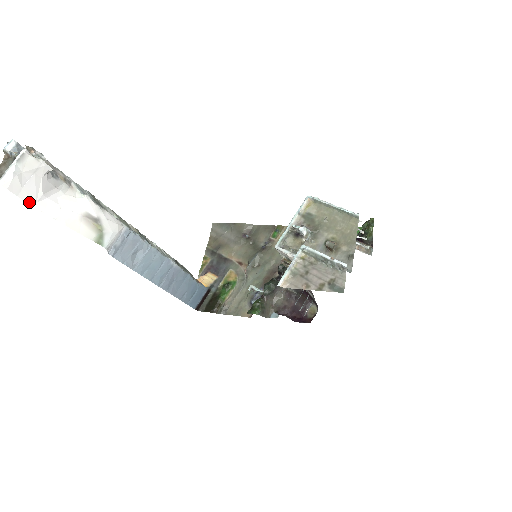
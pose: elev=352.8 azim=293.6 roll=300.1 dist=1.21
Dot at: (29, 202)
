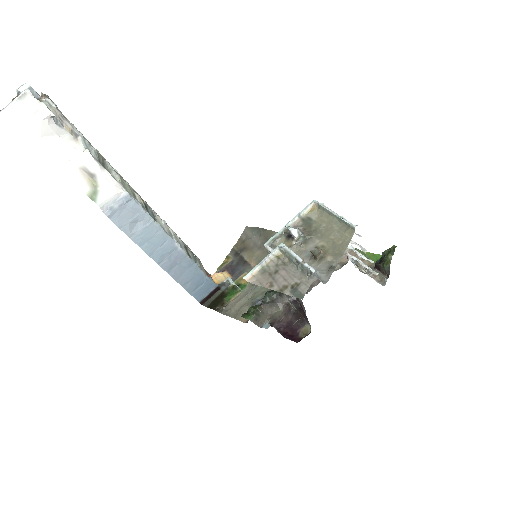
Dot at: (26, 140)
